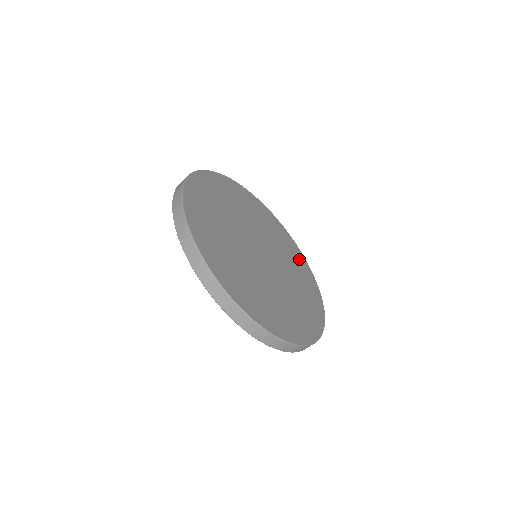
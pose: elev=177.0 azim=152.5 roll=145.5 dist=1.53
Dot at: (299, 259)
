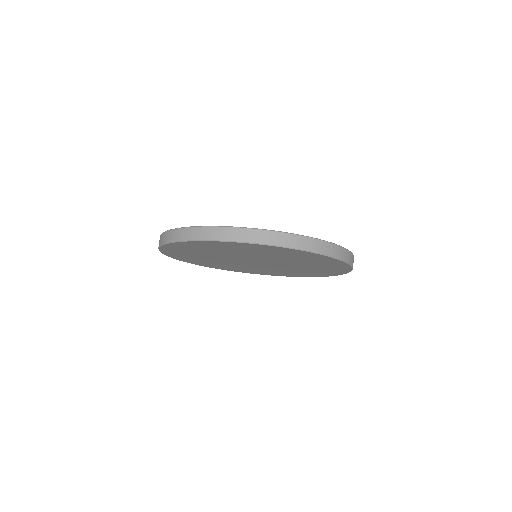
Dot at: occluded
